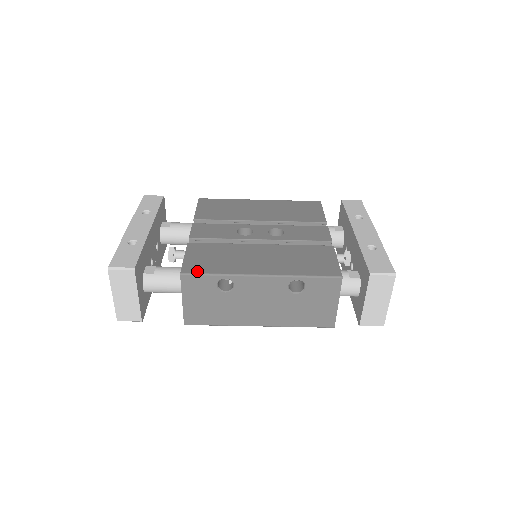
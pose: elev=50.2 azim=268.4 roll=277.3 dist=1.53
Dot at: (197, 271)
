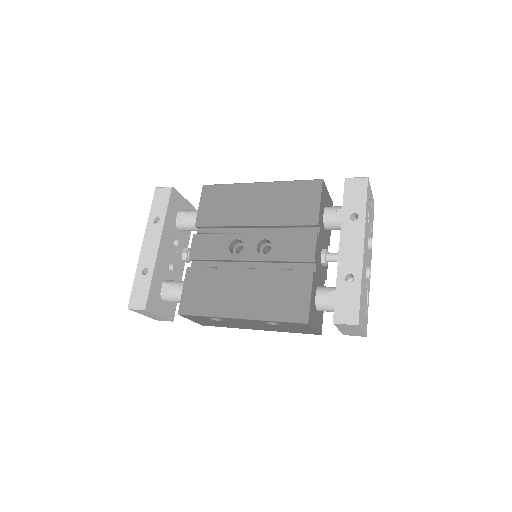
Dot at: (190, 311)
